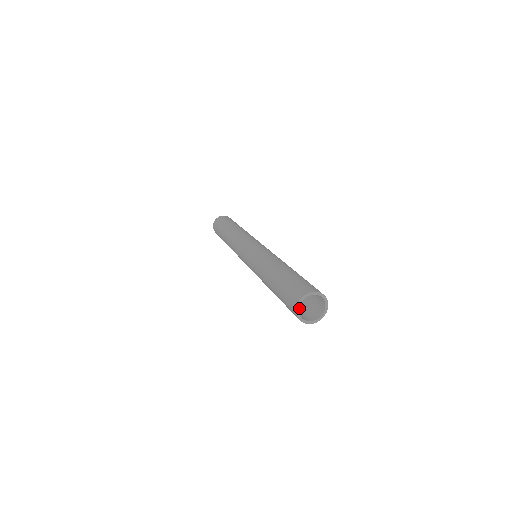
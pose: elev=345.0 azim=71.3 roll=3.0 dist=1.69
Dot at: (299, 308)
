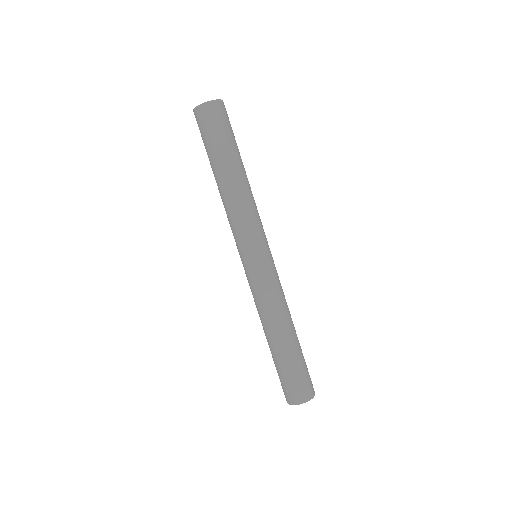
Dot at: occluded
